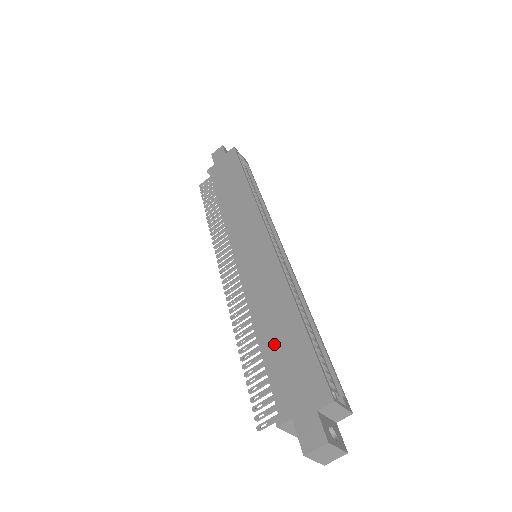
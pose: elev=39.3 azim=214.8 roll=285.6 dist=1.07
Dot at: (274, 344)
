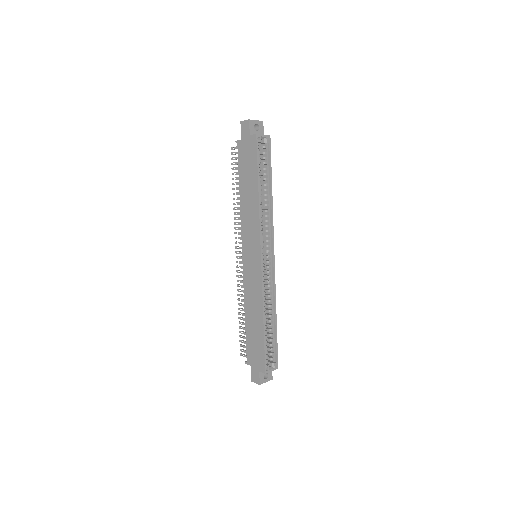
Dot at: (251, 329)
